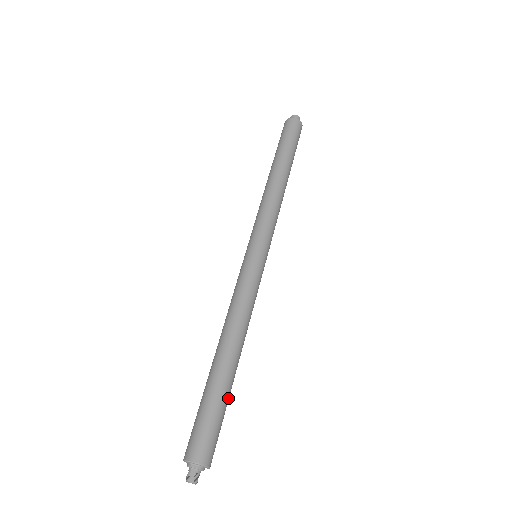
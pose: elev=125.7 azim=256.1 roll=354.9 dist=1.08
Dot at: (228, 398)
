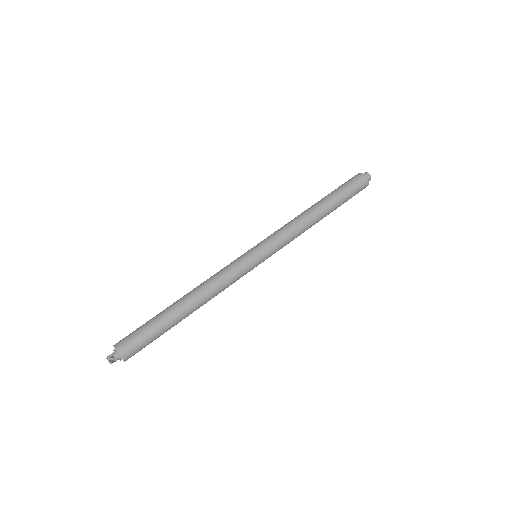
Dot at: (164, 328)
